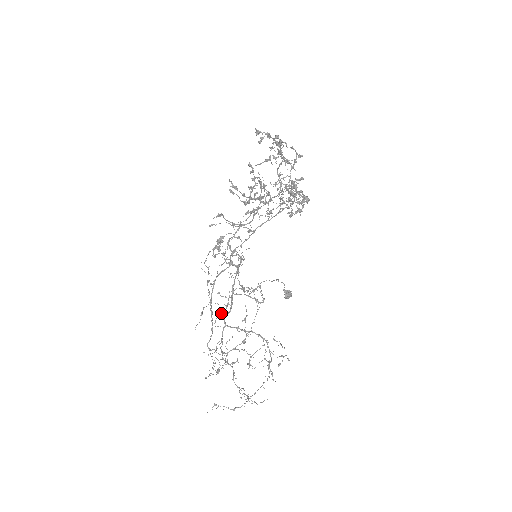
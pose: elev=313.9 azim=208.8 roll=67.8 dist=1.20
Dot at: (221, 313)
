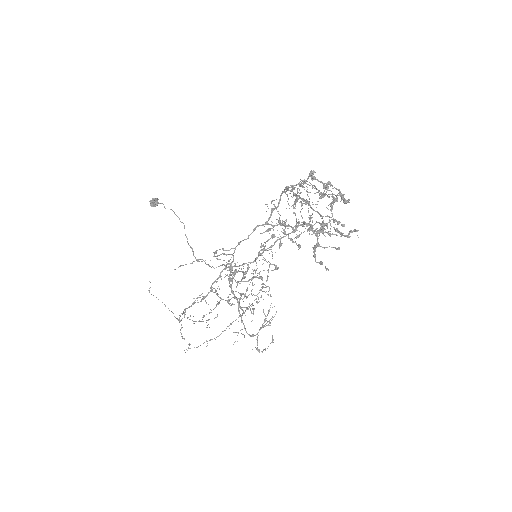
Dot at: (200, 297)
